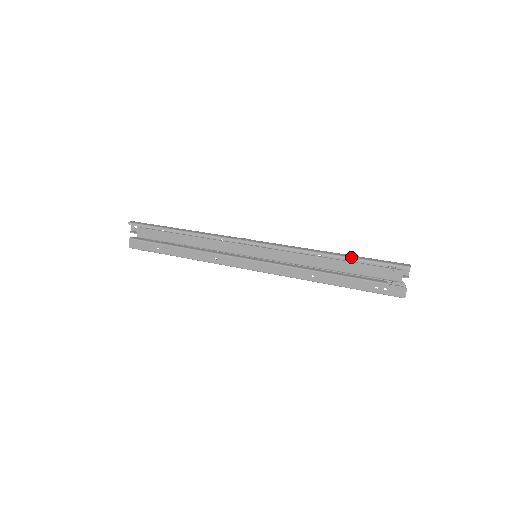
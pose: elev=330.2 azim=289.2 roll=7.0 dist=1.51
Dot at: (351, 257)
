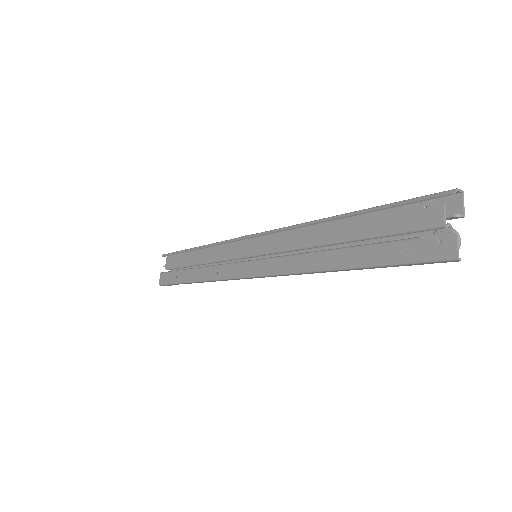
Dot at: occluded
